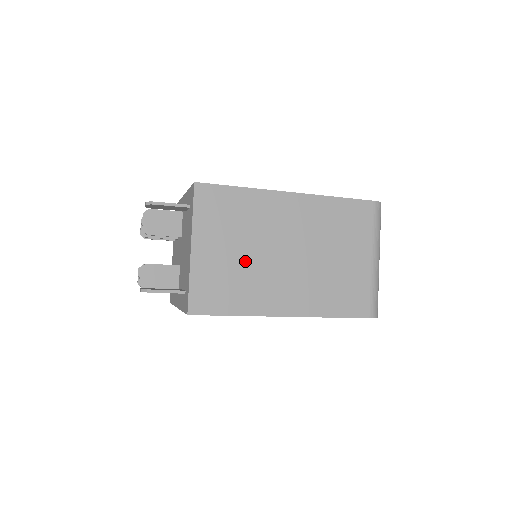
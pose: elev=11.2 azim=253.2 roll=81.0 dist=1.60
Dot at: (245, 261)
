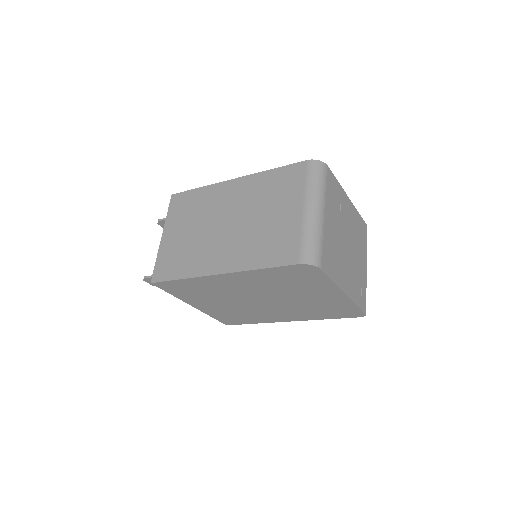
Dot at: (194, 237)
